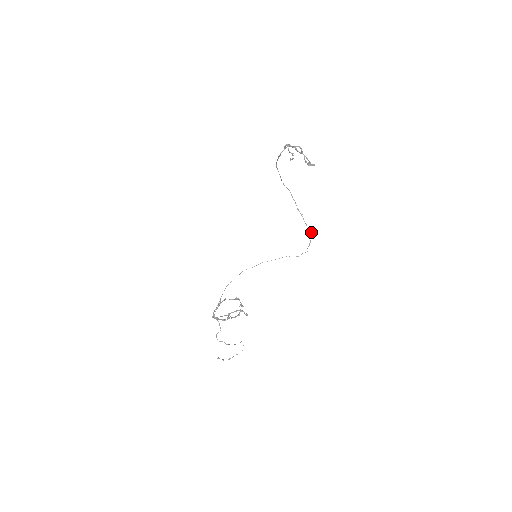
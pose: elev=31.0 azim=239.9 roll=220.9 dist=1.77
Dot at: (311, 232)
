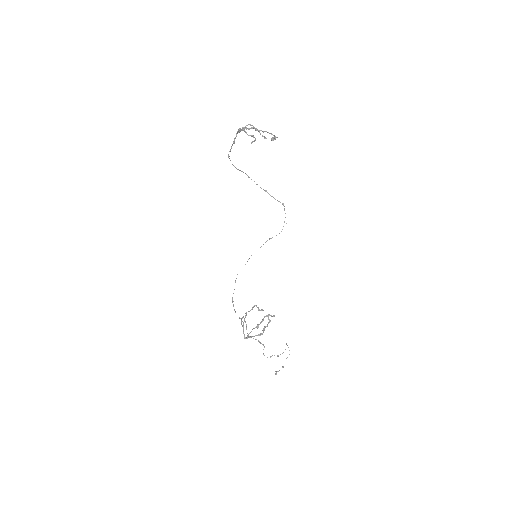
Dot at: (282, 203)
